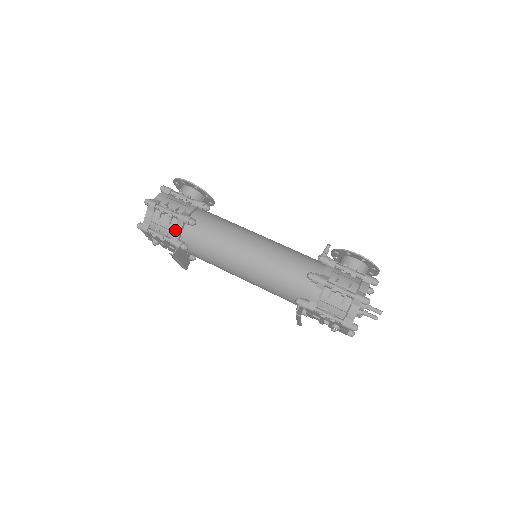
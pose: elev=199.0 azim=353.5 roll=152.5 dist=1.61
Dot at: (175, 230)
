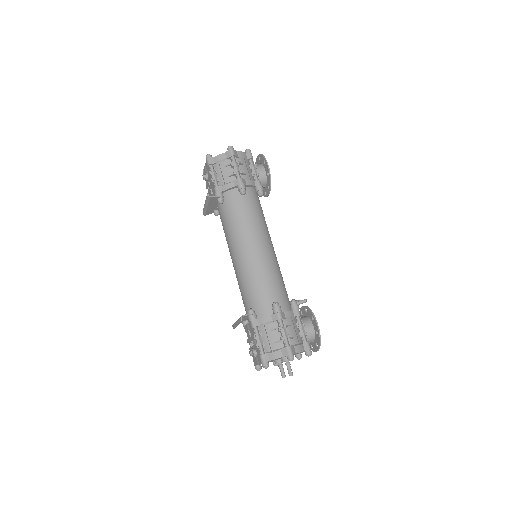
Dot at: (227, 184)
